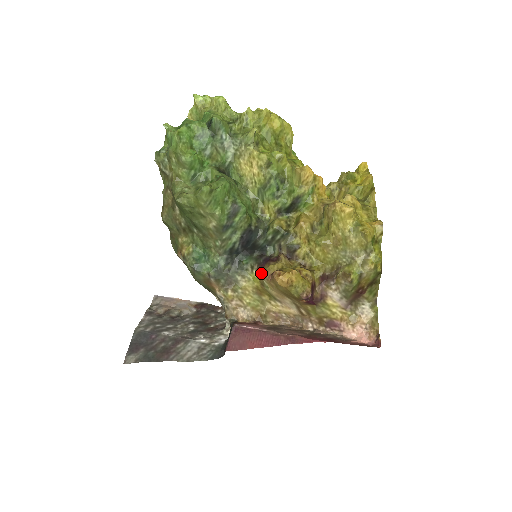
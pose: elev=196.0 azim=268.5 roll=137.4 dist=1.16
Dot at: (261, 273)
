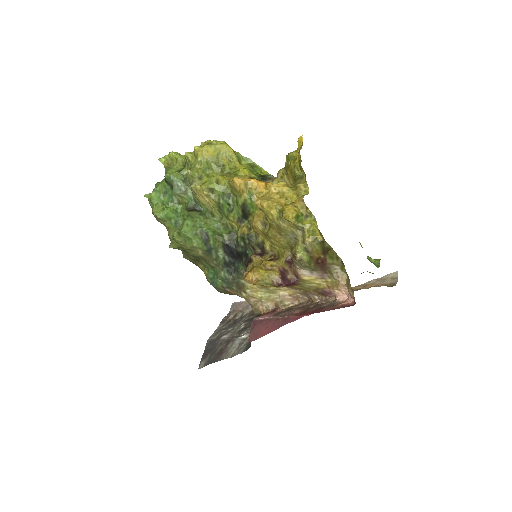
Dot at: occluded
